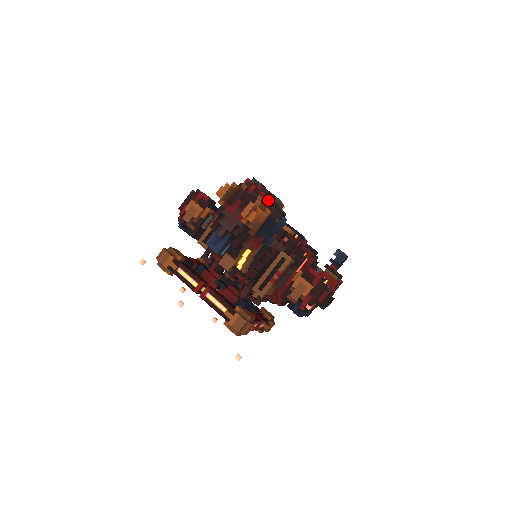
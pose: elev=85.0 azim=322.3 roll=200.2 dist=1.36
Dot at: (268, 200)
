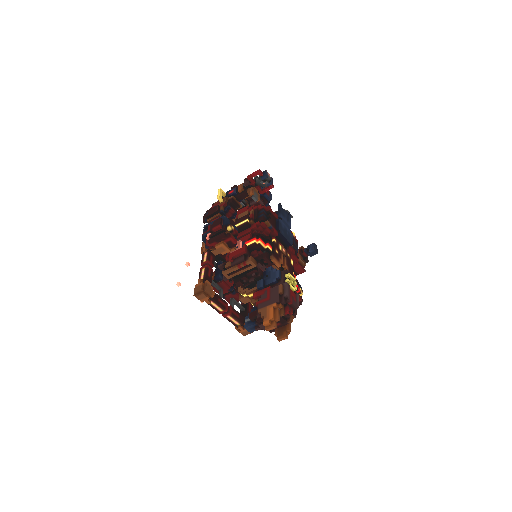
Dot at: (293, 314)
